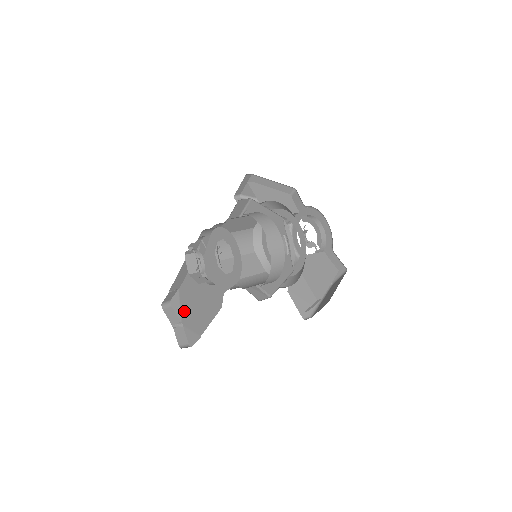
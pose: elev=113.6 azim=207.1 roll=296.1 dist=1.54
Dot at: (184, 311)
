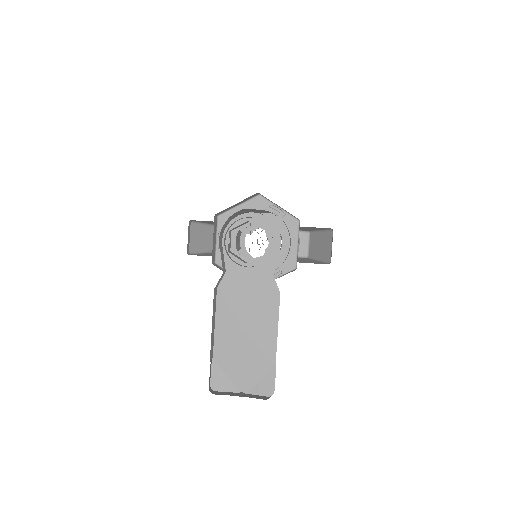
Dot at: (235, 372)
